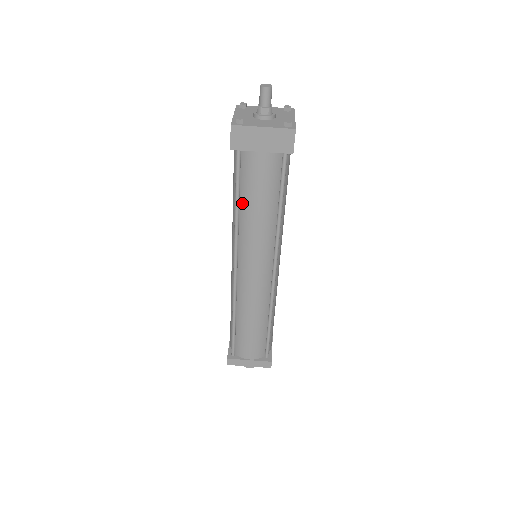
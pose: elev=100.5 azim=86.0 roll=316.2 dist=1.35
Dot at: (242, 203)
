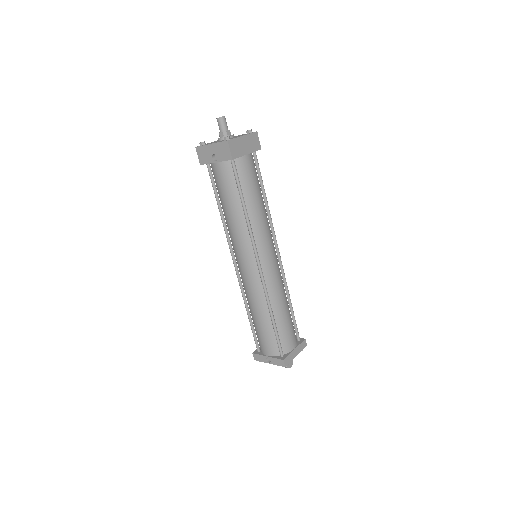
Dot at: (246, 203)
